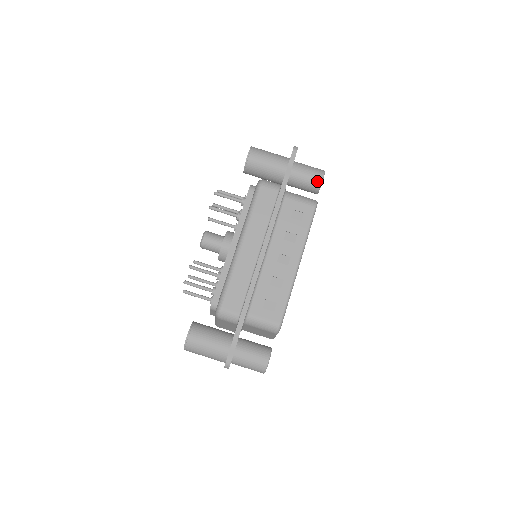
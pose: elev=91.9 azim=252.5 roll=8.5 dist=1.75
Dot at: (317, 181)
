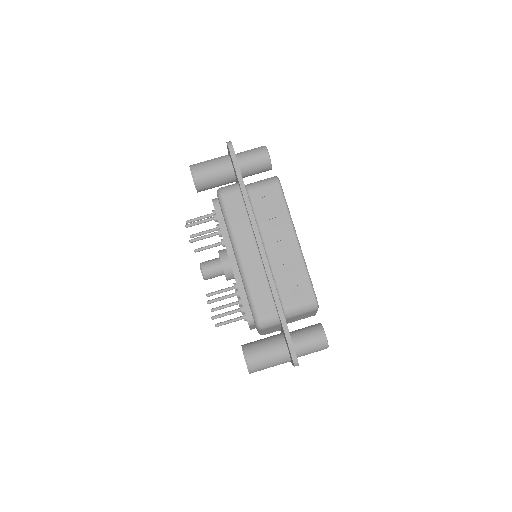
Dot at: (265, 159)
